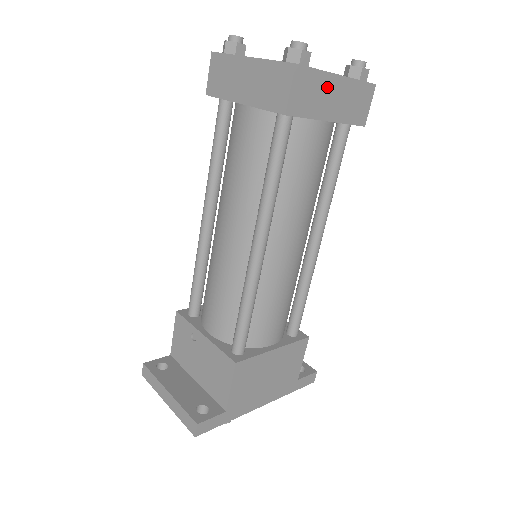
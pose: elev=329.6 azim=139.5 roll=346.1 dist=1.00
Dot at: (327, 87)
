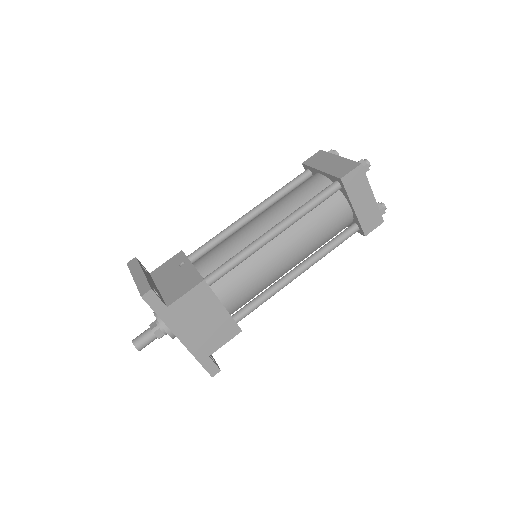
Dot at: (365, 192)
